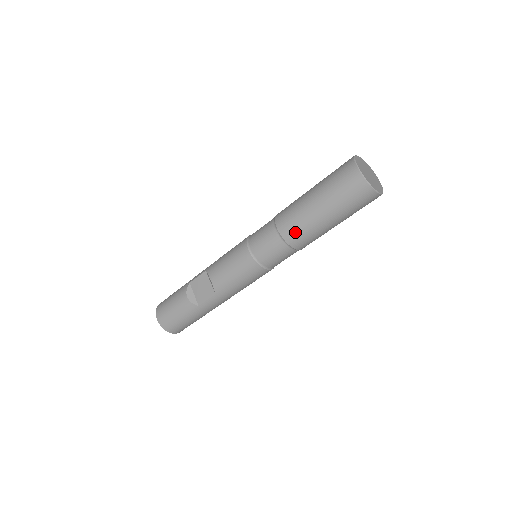
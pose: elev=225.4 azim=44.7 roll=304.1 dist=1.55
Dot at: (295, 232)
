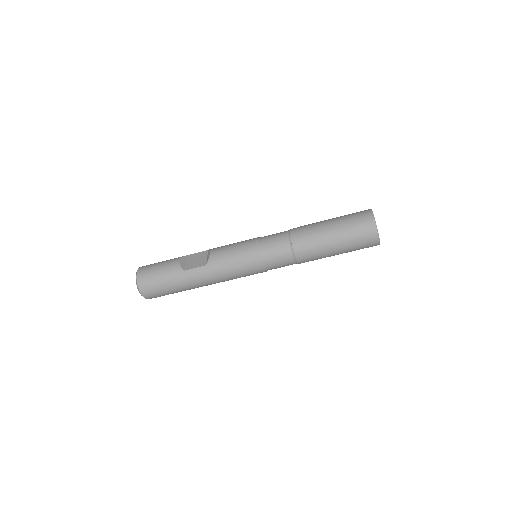
Dot at: (303, 237)
